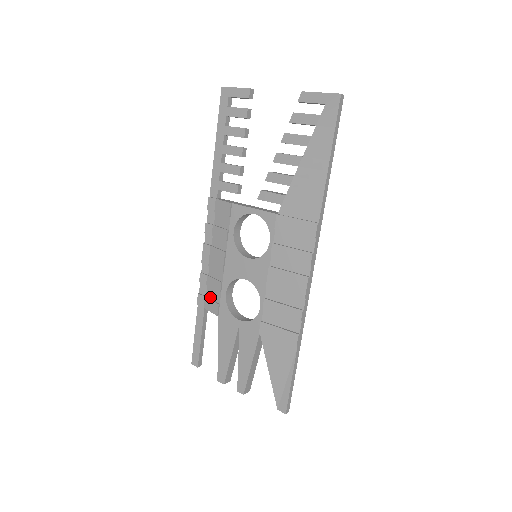
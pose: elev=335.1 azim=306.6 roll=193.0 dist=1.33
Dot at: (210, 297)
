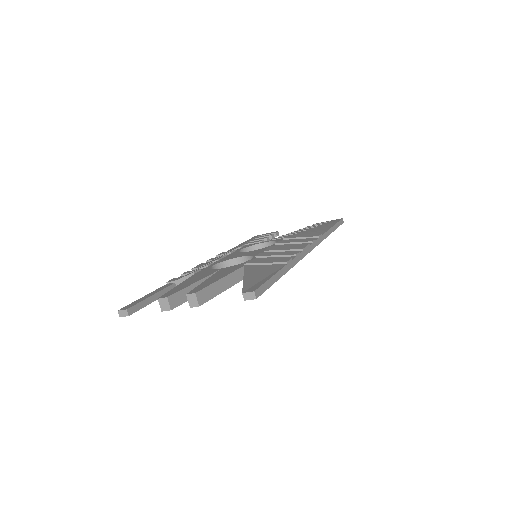
Dot at: occluded
